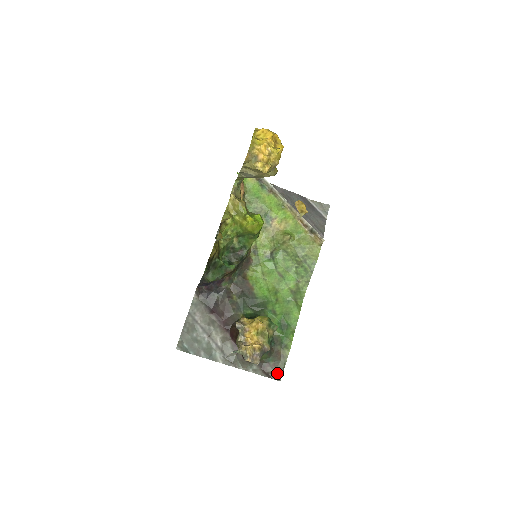
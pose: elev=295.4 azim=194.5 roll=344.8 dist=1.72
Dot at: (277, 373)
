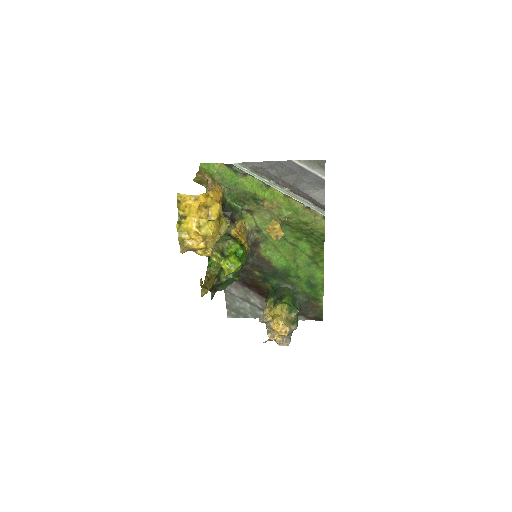
Dot at: (318, 317)
